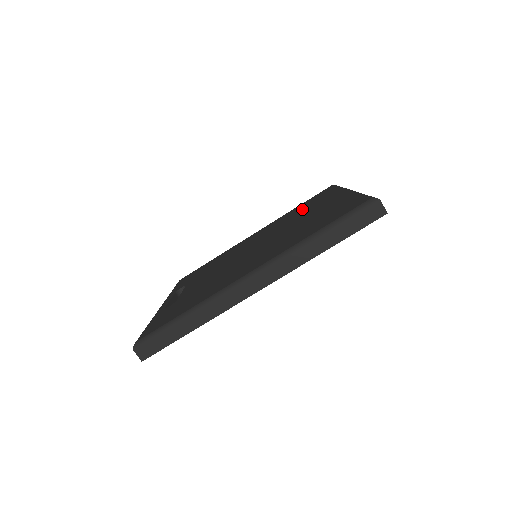
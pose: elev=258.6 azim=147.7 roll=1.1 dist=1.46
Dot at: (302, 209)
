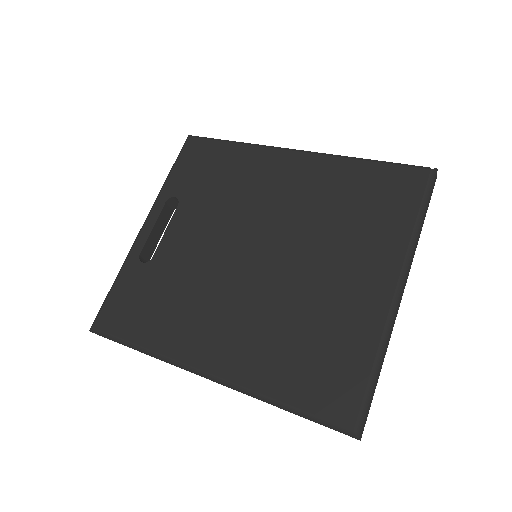
Dot at: (353, 209)
